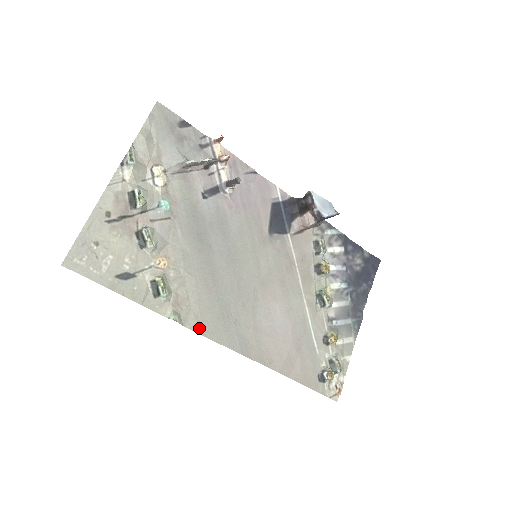
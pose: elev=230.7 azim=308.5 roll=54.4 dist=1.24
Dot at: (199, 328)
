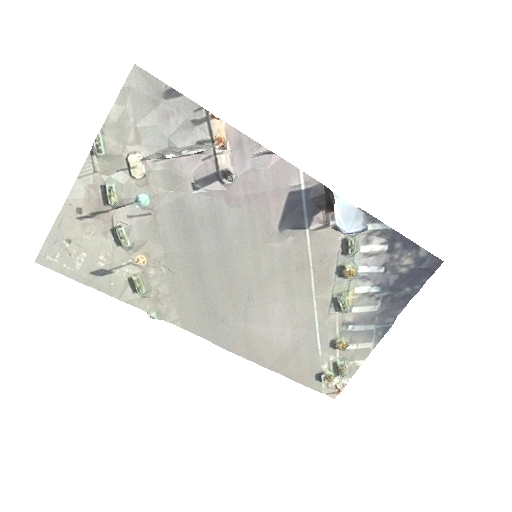
Dot at: (181, 323)
